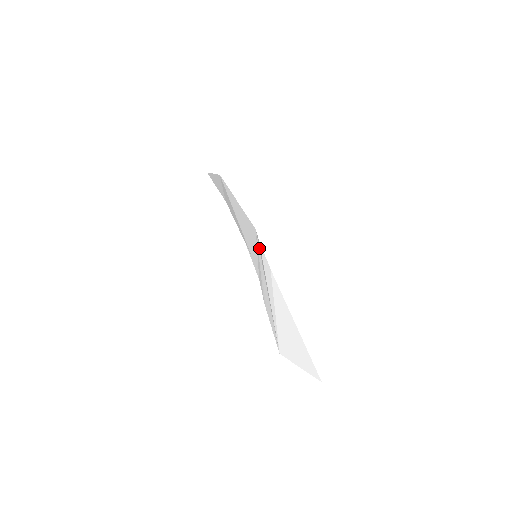
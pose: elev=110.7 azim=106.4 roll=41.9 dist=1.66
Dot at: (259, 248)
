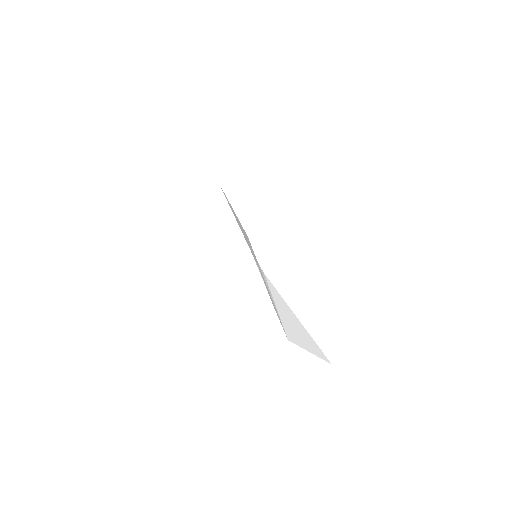
Dot at: occluded
